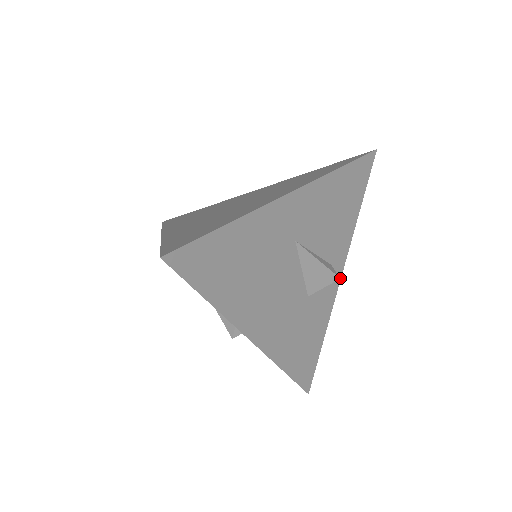
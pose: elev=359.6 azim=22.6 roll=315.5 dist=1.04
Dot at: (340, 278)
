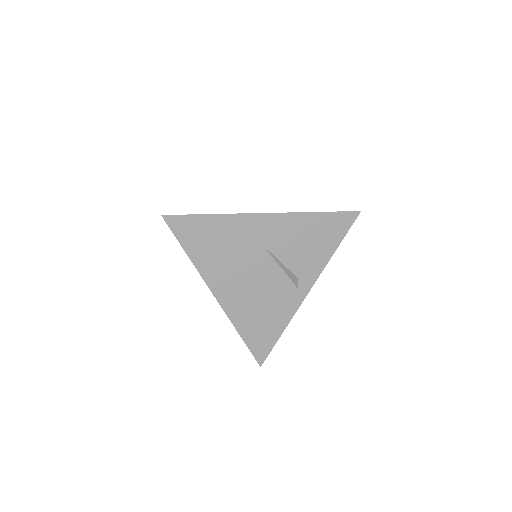
Dot at: (307, 293)
